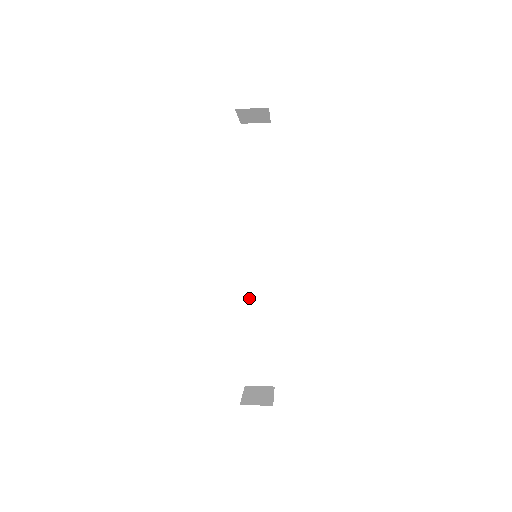
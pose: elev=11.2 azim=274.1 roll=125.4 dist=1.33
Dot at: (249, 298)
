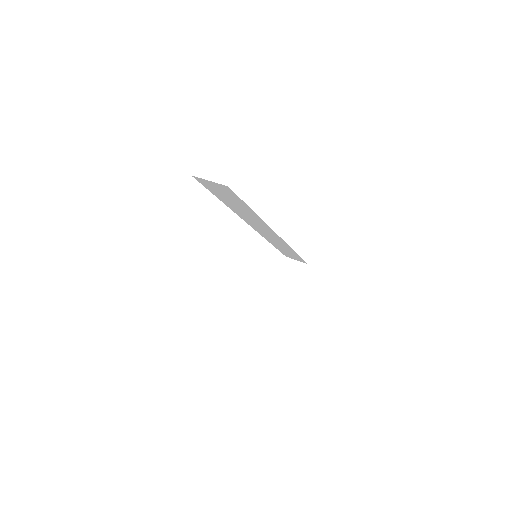
Dot at: (269, 240)
